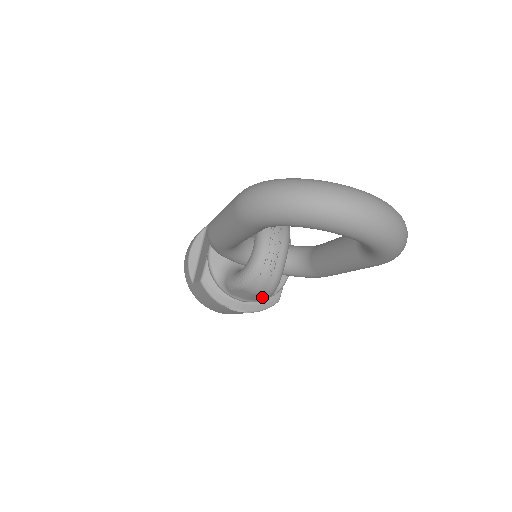
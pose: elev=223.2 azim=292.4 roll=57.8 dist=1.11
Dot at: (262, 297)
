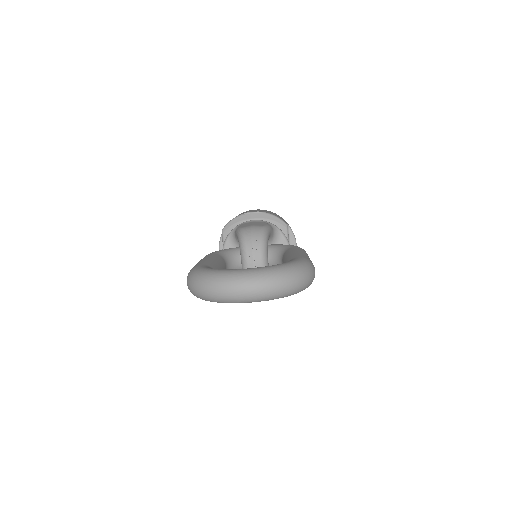
Dot at: occluded
